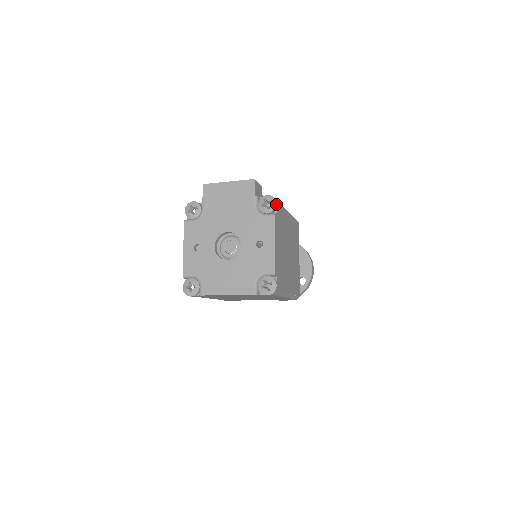
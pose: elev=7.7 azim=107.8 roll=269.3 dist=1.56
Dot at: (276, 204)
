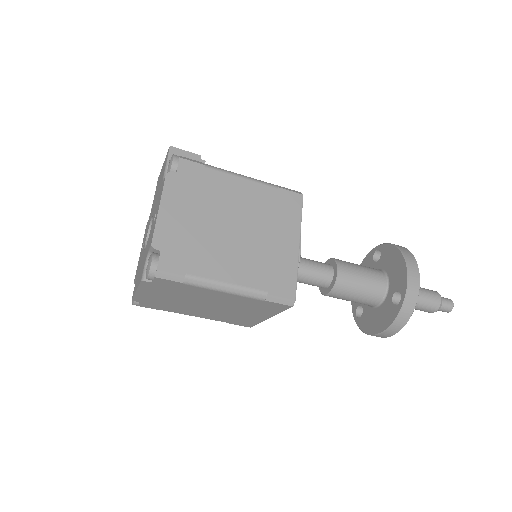
Dot at: (173, 161)
